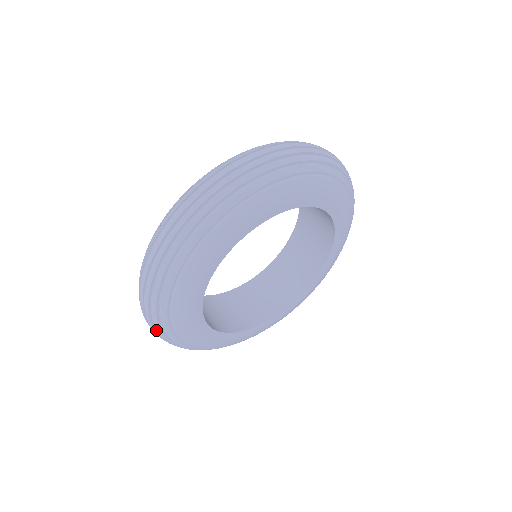
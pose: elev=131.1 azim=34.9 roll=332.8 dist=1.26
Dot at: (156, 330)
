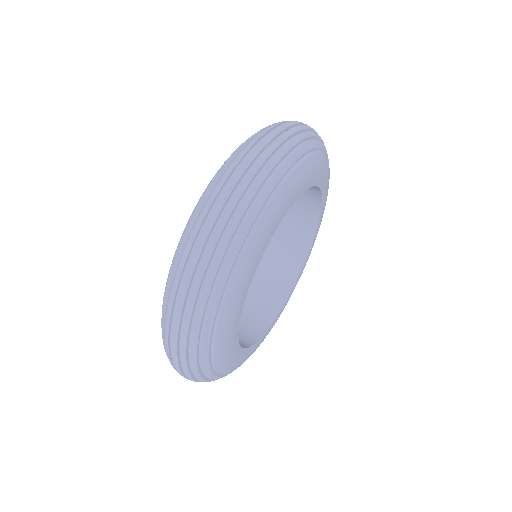
Dot at: (192, 376)
